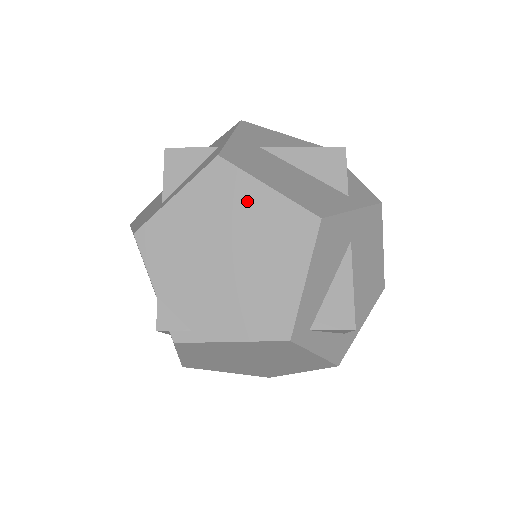
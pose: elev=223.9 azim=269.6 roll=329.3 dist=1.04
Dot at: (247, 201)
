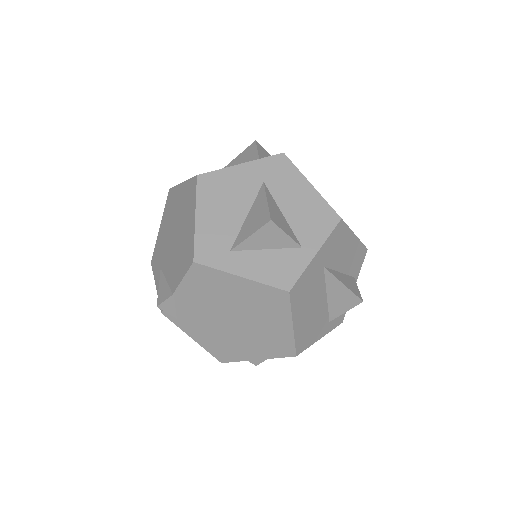
Dot at: (274, 319)
